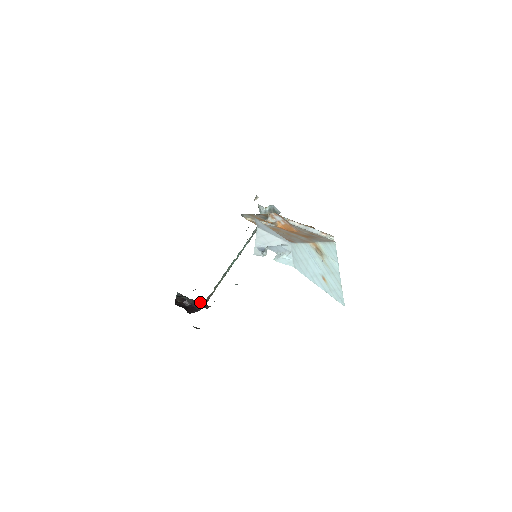
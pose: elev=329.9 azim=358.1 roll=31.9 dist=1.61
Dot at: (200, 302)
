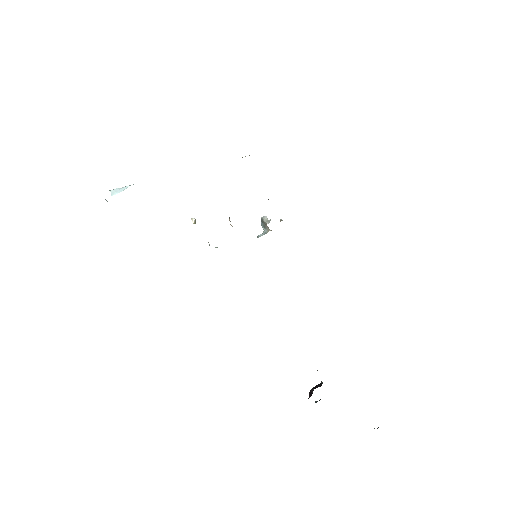
Dot at: occluded
